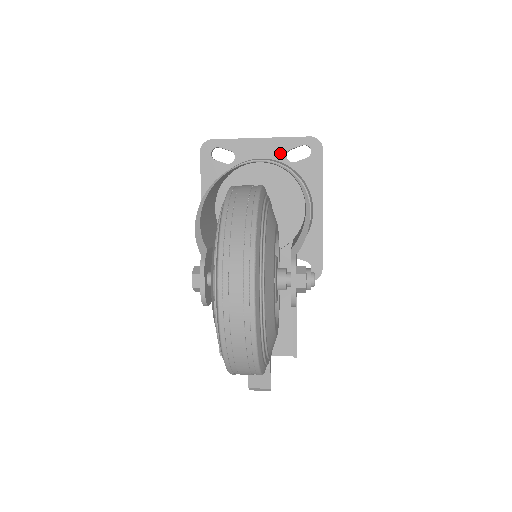
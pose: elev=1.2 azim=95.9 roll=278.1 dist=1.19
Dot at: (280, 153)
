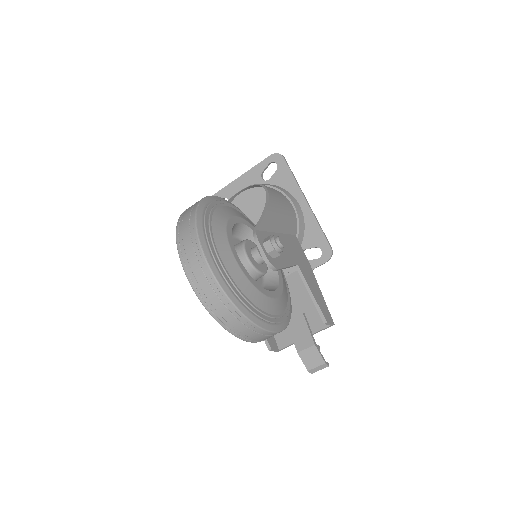
Dot at: (256, 179)
